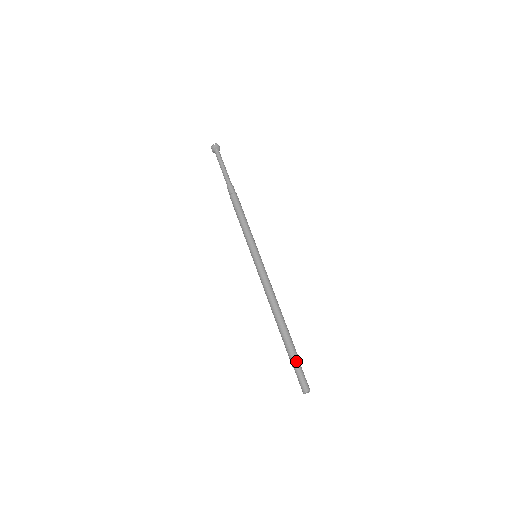
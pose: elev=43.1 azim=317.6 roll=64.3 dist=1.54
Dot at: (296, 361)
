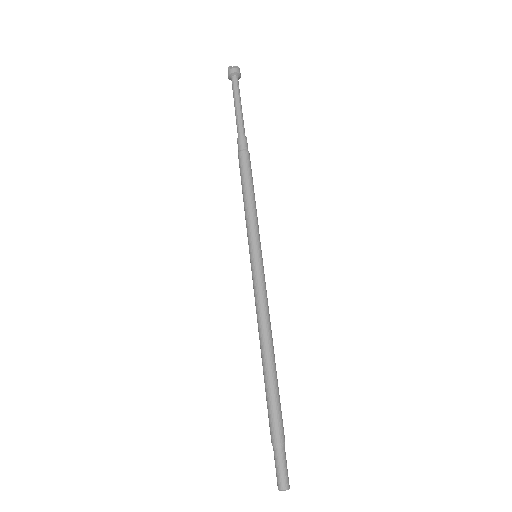
Dot at: (283, 437)
